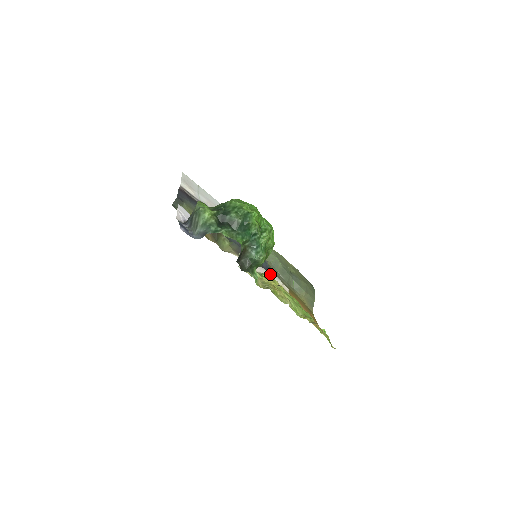
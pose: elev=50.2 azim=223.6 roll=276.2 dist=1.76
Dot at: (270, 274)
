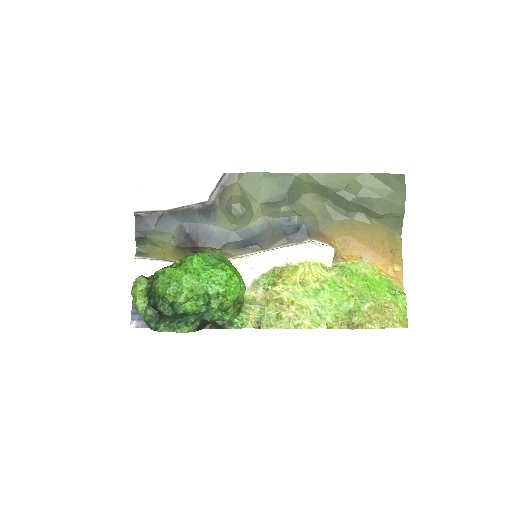
Dot at: (295, 249)
